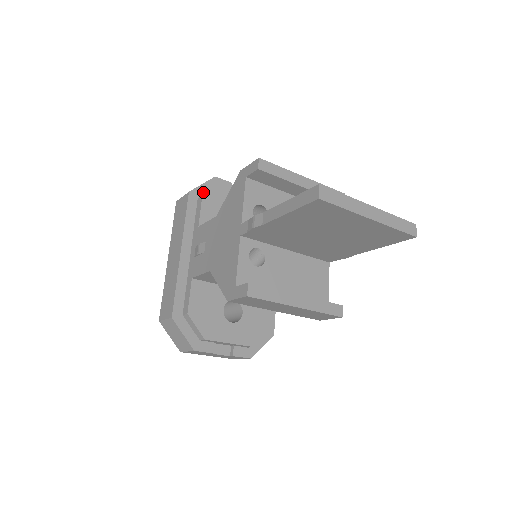
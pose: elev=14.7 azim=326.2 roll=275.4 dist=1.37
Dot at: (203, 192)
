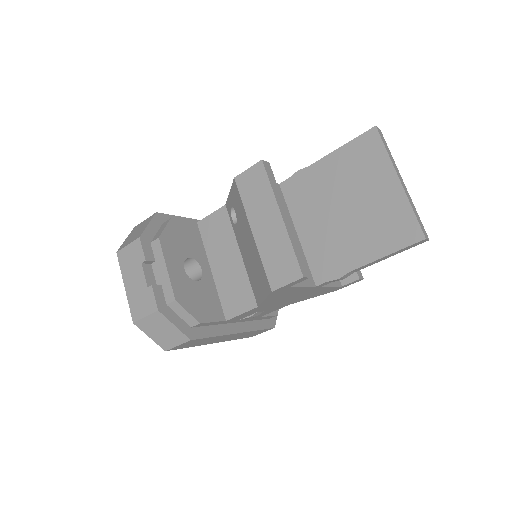
Dot at: occluded
